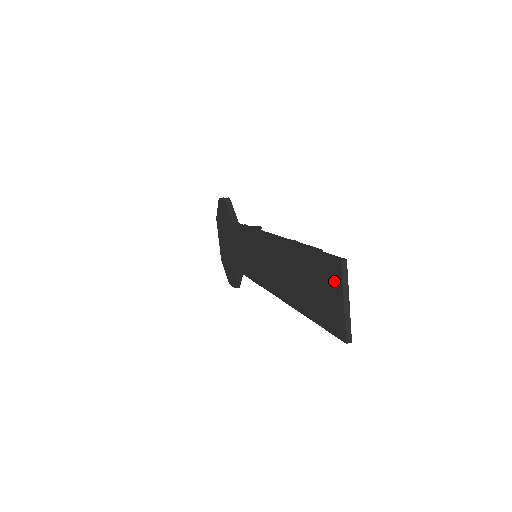
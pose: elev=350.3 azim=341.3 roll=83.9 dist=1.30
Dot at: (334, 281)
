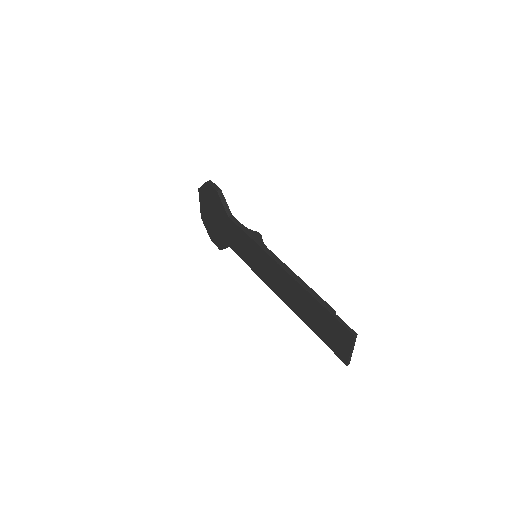
Dot at: (345, 338)
